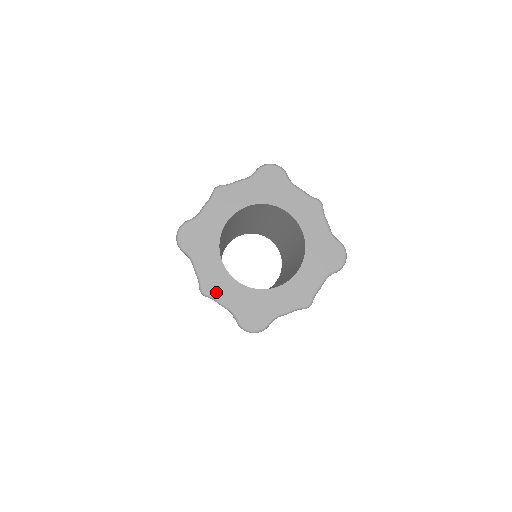
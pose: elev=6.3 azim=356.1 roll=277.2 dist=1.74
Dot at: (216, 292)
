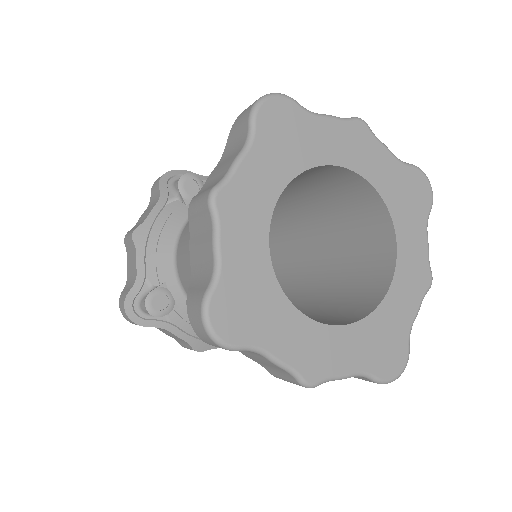
Dot at: (230, 219)
